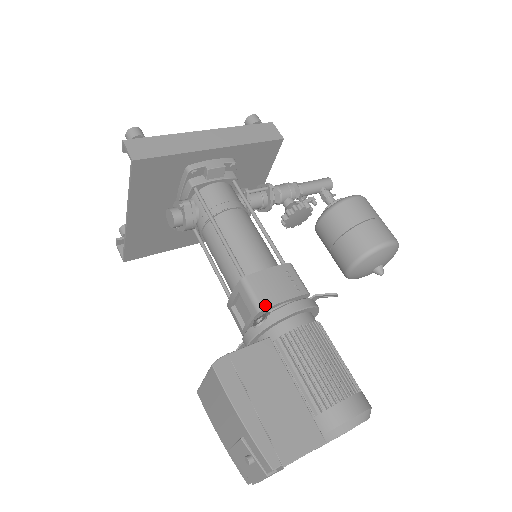
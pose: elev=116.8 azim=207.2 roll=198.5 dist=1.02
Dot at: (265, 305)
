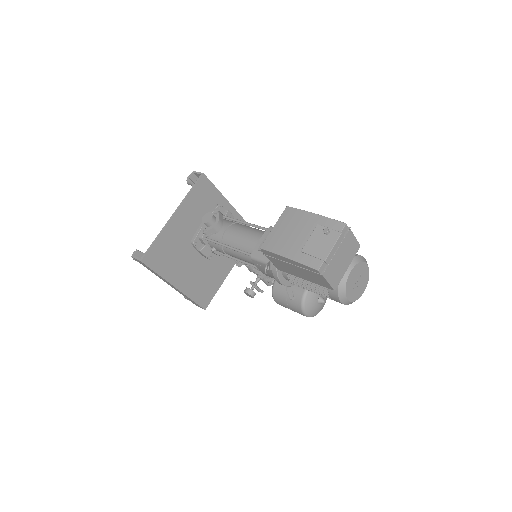
Dot at: occluded
